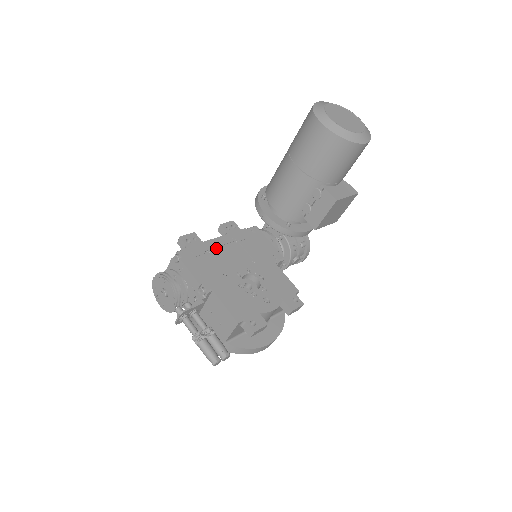
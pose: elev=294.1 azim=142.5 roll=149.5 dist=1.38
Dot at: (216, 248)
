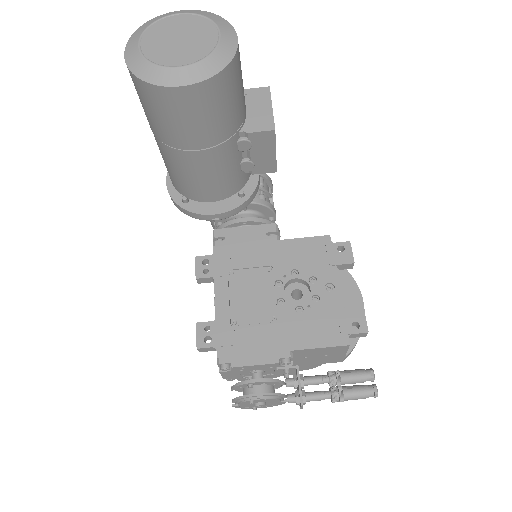
Dot at: (230, 307)
